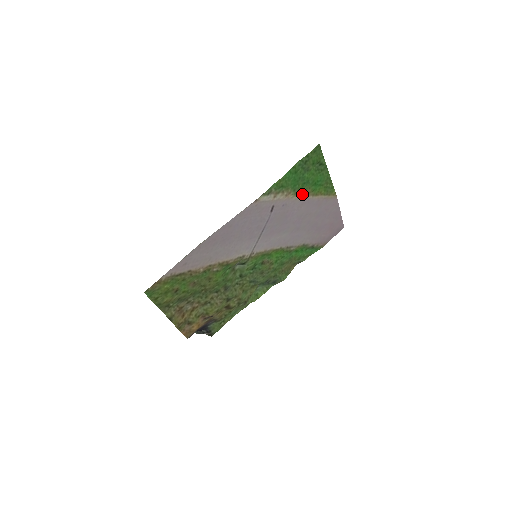
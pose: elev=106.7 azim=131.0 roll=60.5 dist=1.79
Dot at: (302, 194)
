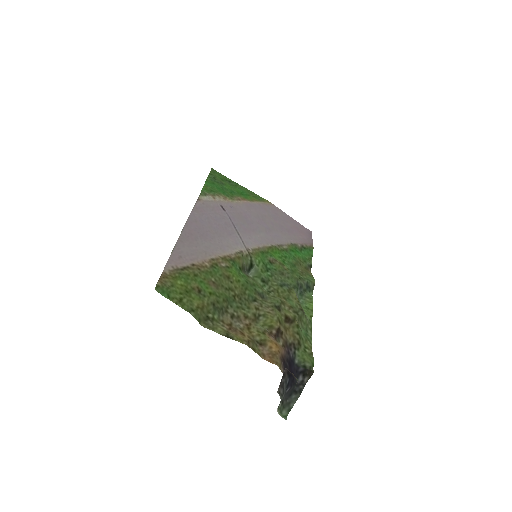
Dot at: (238, 199)
